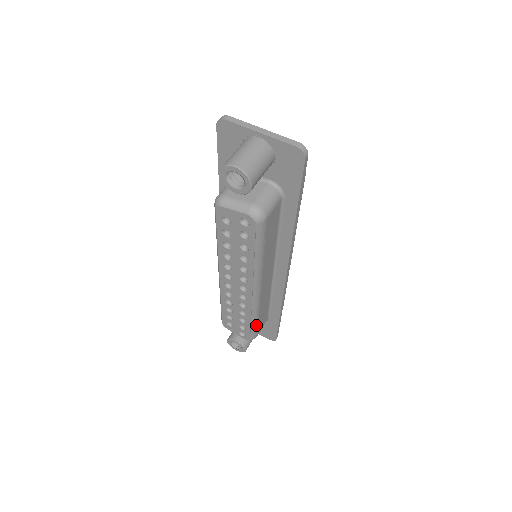
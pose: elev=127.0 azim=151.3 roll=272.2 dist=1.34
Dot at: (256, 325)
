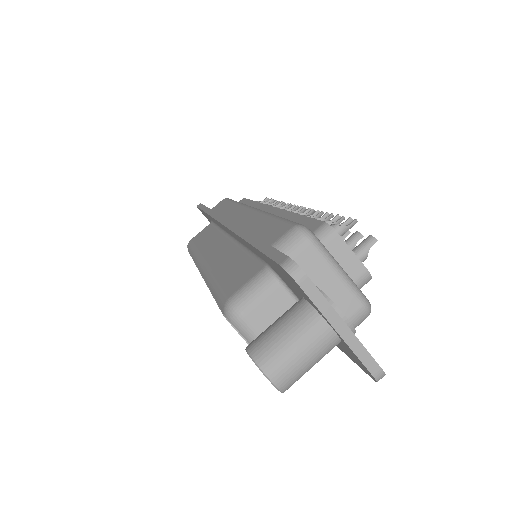
Dot at: occluded
